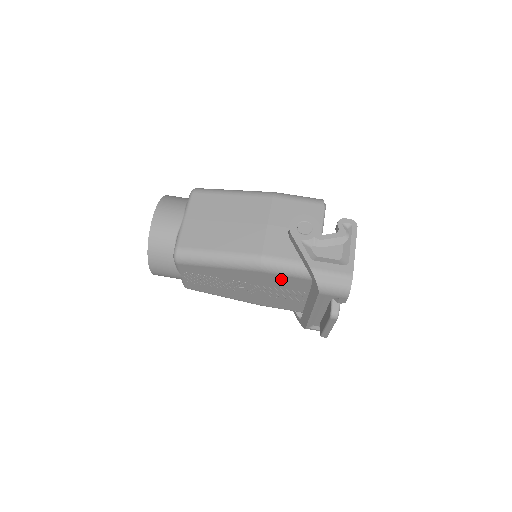
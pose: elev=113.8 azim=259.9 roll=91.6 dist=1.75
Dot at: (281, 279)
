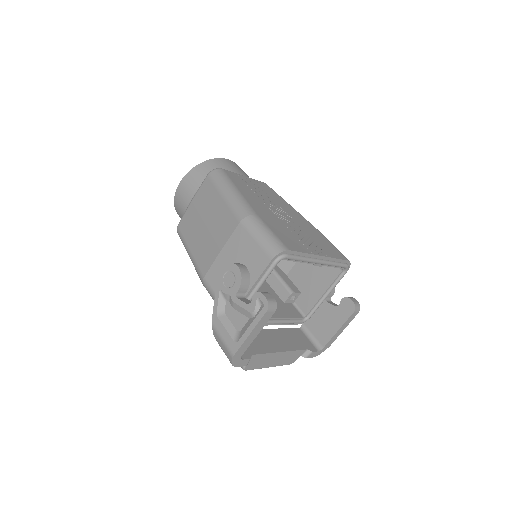
Dot at: occluded
